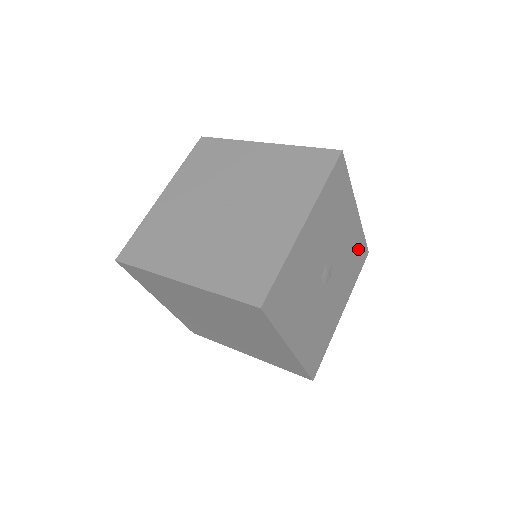
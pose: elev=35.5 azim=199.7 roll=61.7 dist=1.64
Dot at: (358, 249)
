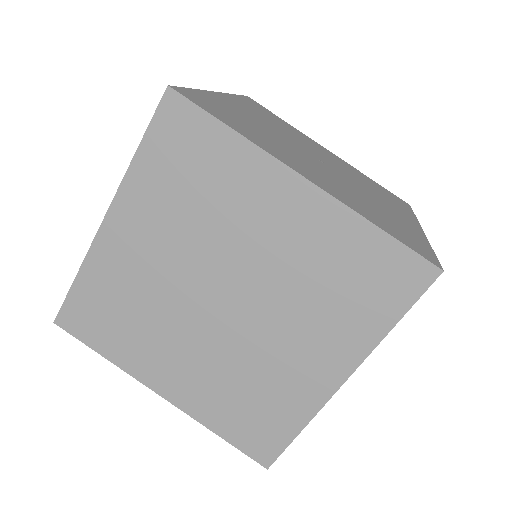
Dot at: occluded
